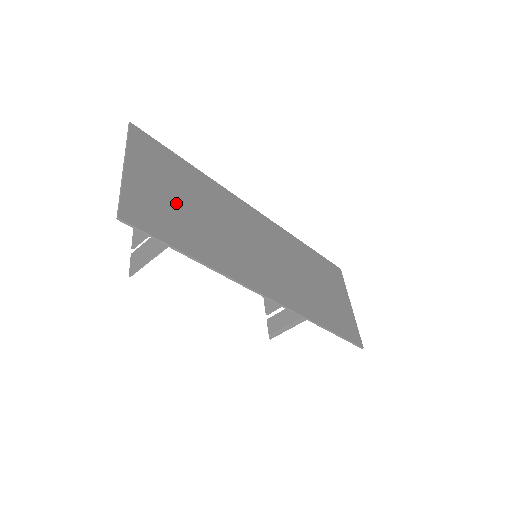
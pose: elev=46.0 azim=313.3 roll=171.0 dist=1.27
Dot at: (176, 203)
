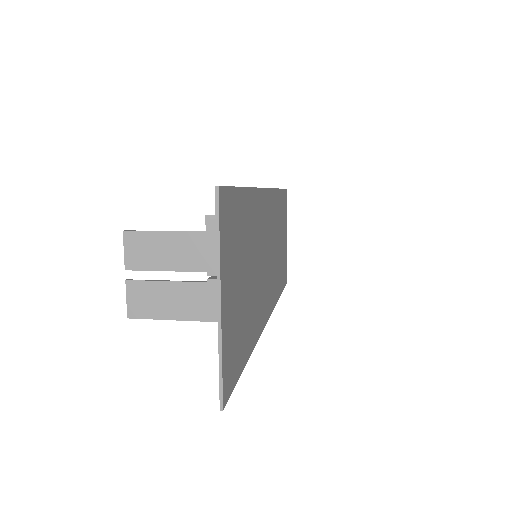
Dot at: (241, 294)
